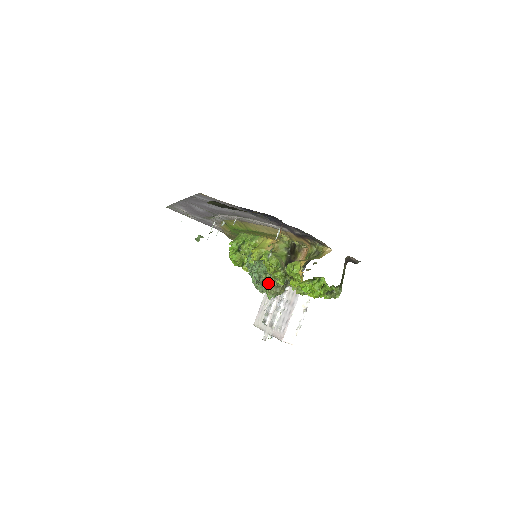
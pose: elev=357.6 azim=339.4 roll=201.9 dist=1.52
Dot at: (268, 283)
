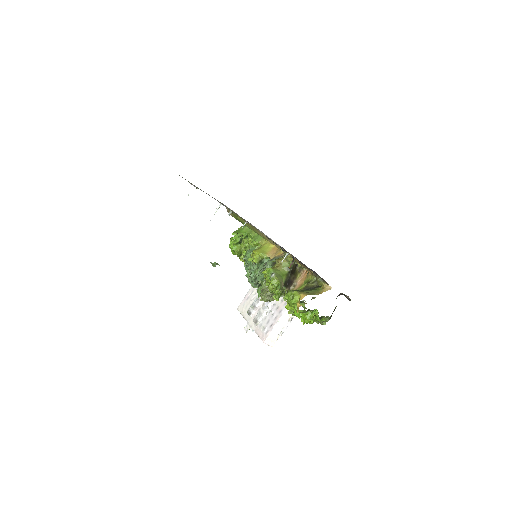
Dot at: (263, 290)
